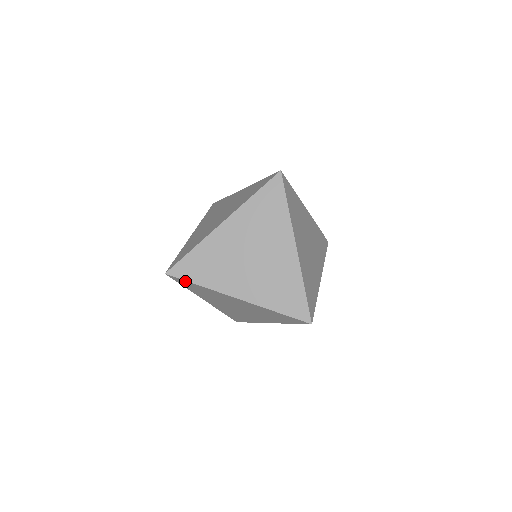
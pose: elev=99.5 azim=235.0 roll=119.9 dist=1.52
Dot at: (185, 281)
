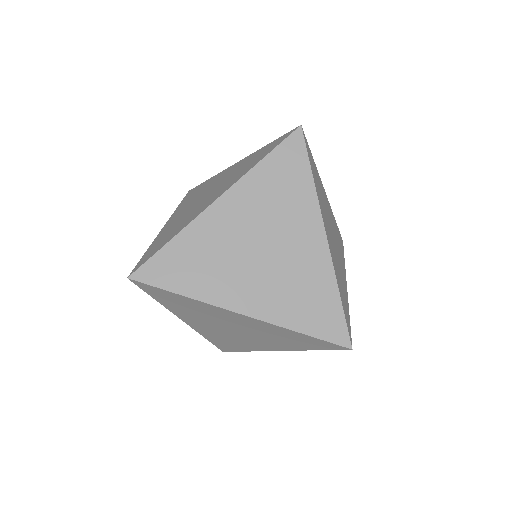
Dot at: (159, 289)
